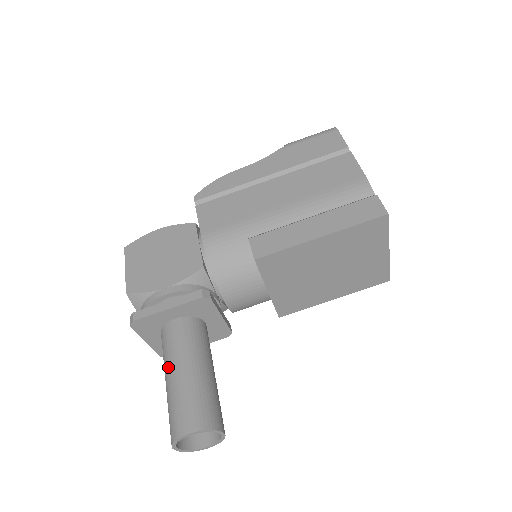
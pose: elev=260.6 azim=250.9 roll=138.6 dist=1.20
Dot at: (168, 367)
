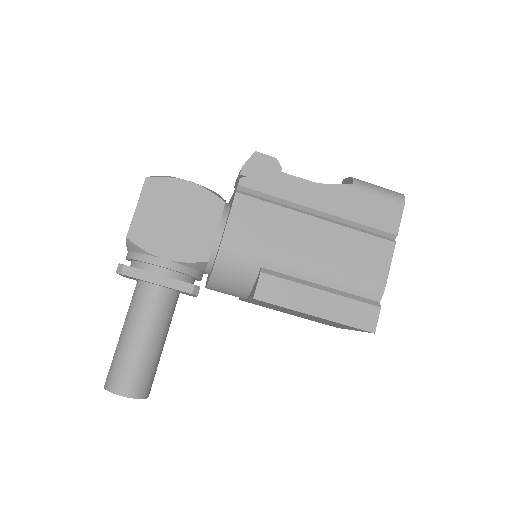
Dot at: (131, 326)
